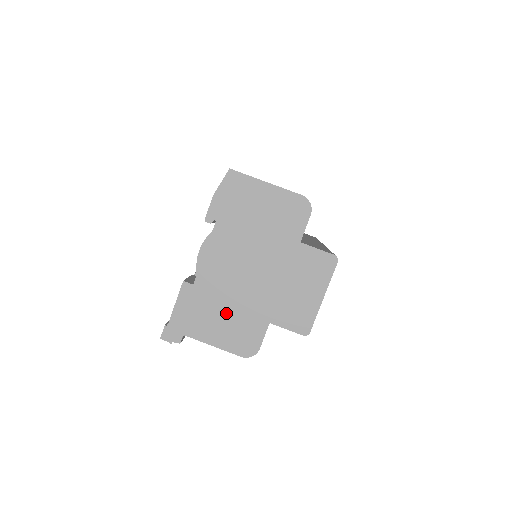
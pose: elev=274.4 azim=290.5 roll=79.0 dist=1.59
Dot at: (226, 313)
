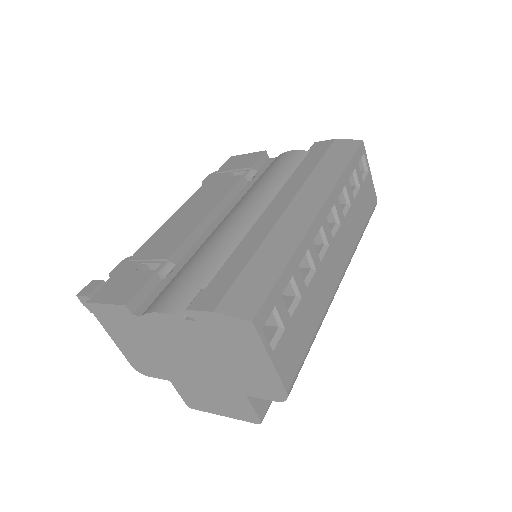
Dot at: (143, 347)
